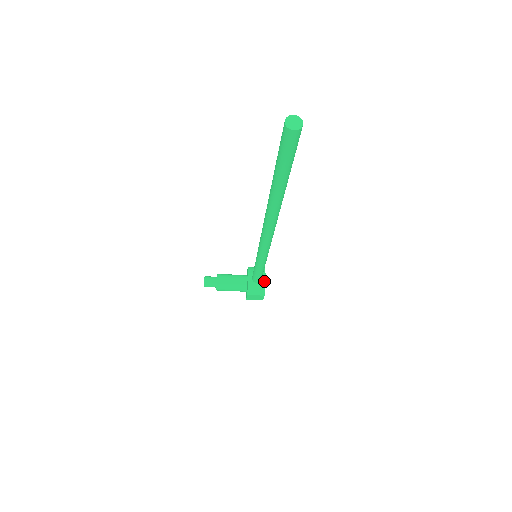
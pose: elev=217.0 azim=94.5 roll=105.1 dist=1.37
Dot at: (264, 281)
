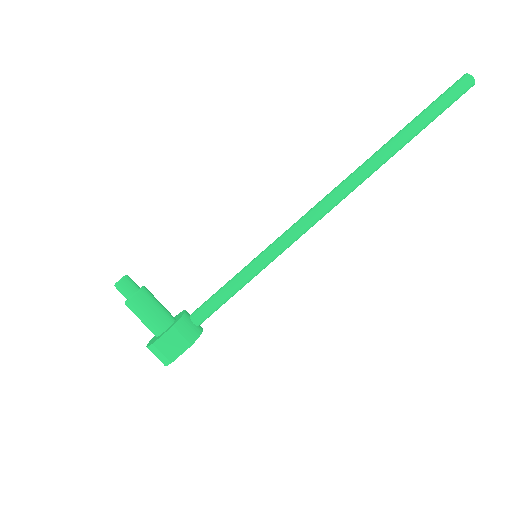
Dot at: (201, 329)
